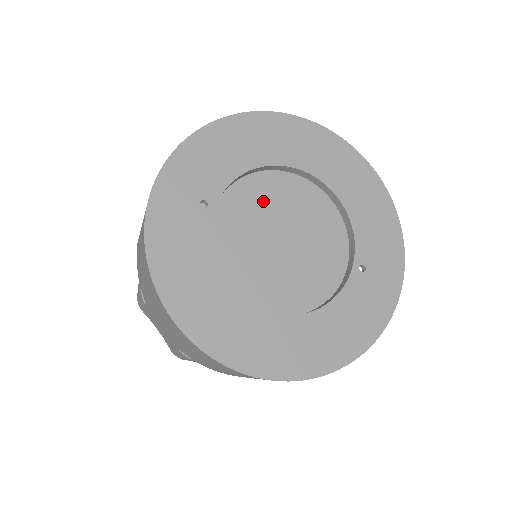
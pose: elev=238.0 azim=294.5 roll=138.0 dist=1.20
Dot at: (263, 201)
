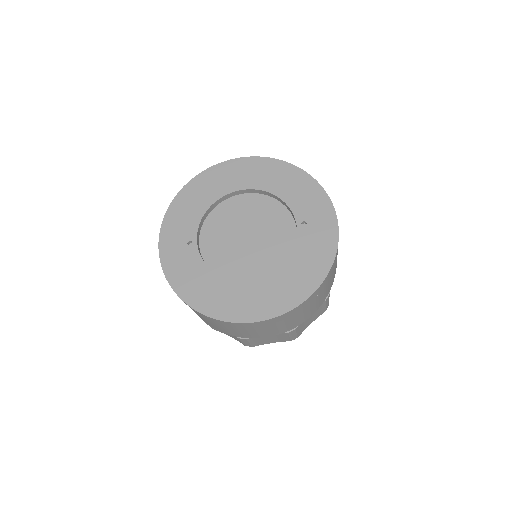
Dot at: (225, 222)
